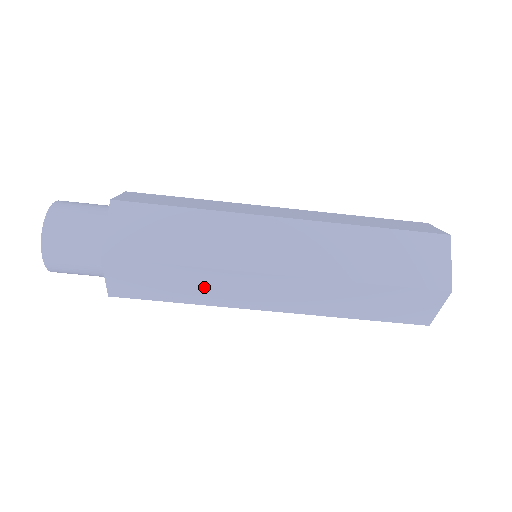
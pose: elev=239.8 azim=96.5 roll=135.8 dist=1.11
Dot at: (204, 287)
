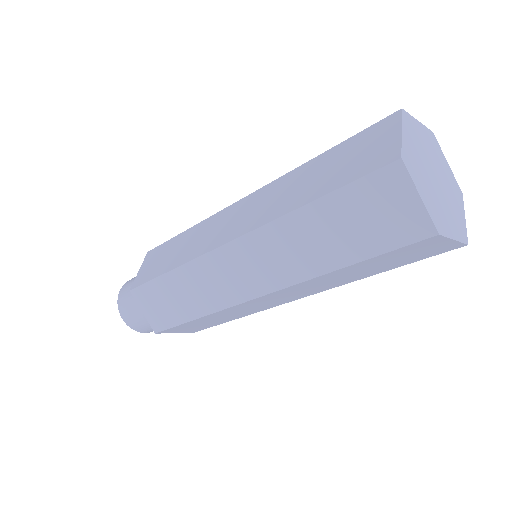
Dot at: (230, 315)
